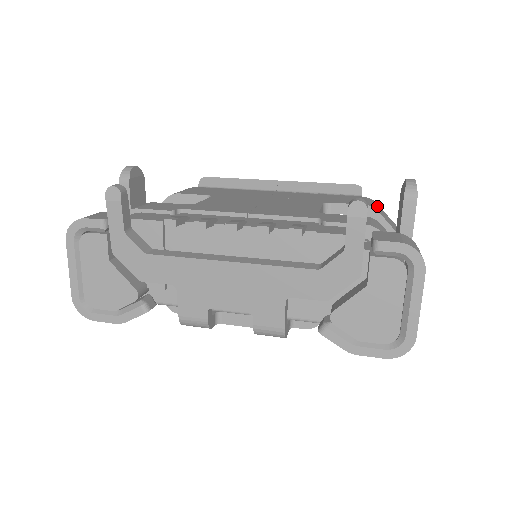
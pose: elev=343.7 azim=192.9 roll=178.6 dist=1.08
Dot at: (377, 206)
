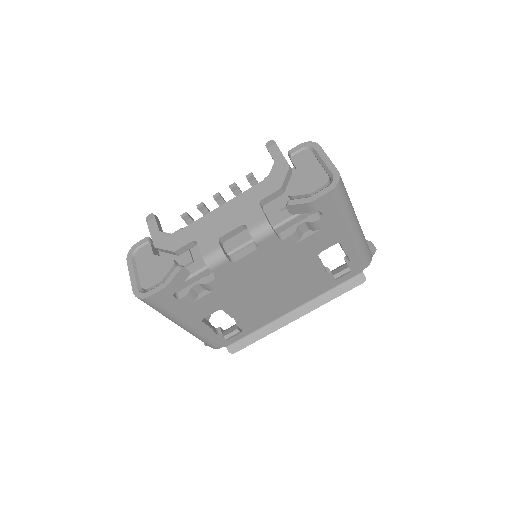
Dot at: occluded
